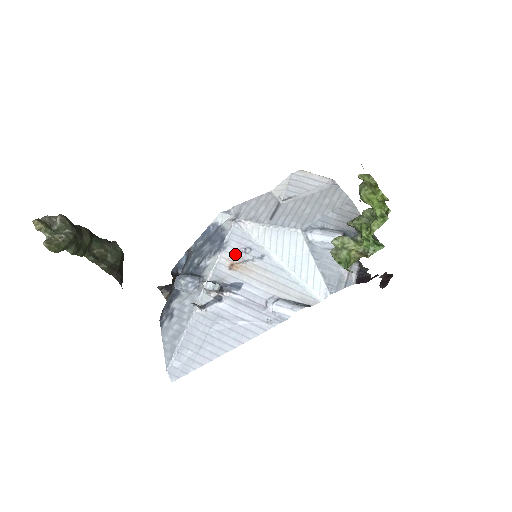
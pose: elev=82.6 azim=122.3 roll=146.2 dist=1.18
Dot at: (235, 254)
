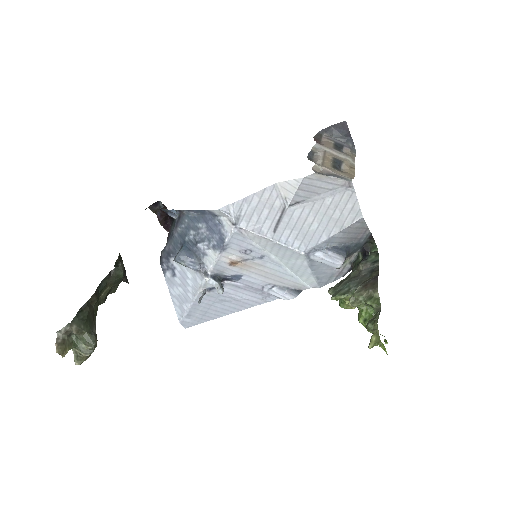
Dot at: (235, 254)
